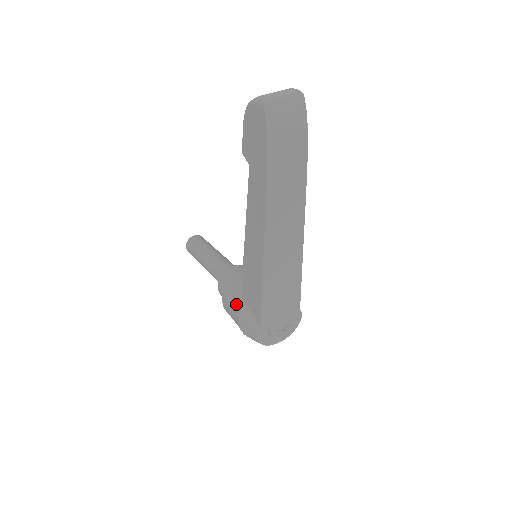
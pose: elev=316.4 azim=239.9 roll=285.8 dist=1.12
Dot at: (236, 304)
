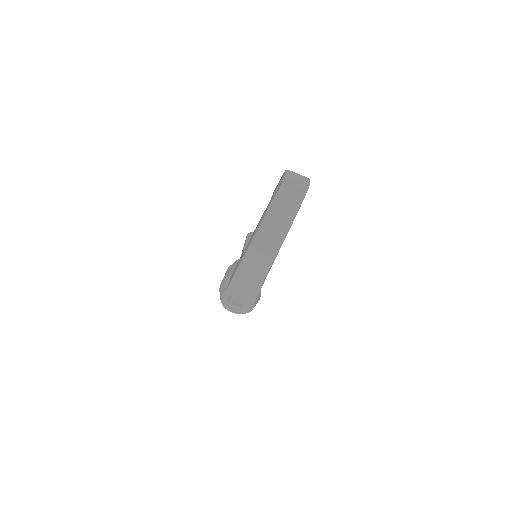
Dot at: (229, 273)
